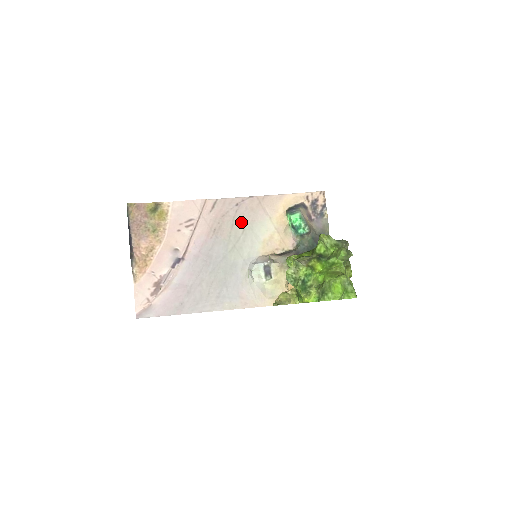
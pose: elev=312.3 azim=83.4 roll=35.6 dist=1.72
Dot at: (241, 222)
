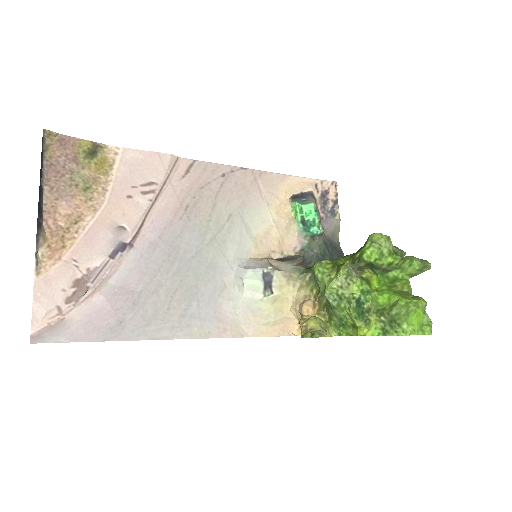
Dot at: (227, 202)
